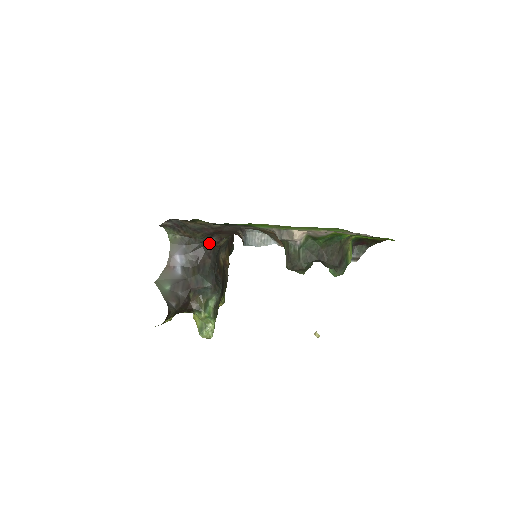
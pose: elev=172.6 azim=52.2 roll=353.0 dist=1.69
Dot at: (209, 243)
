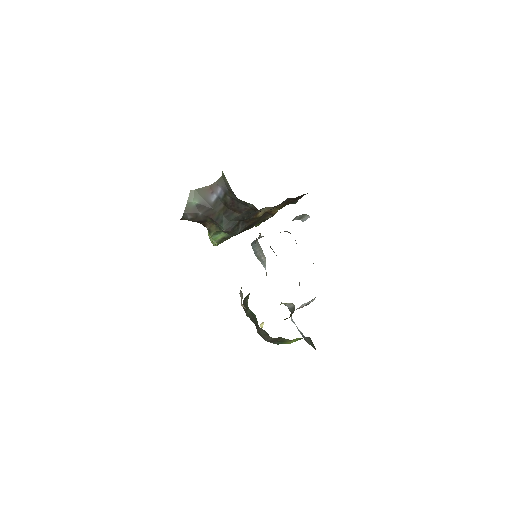
Dot at: (247, 205)
